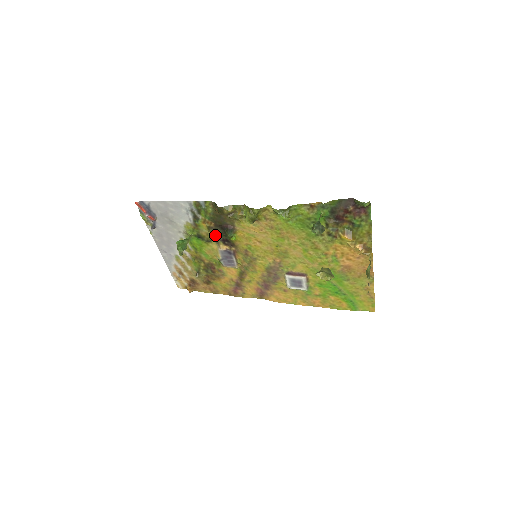
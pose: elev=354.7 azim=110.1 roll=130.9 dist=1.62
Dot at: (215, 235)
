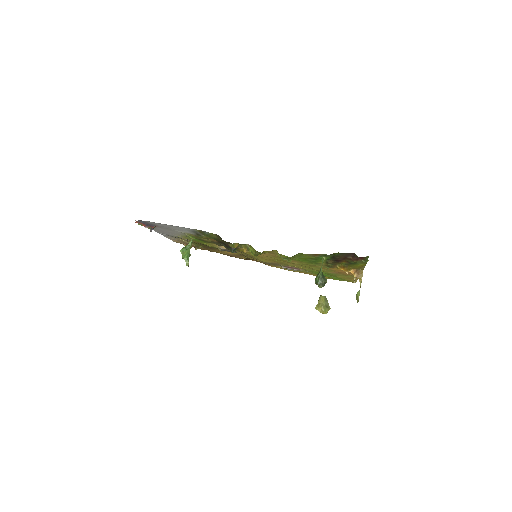
Dot at: occluded
